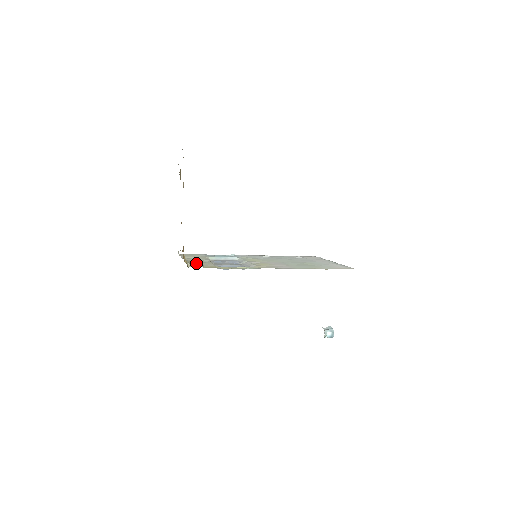
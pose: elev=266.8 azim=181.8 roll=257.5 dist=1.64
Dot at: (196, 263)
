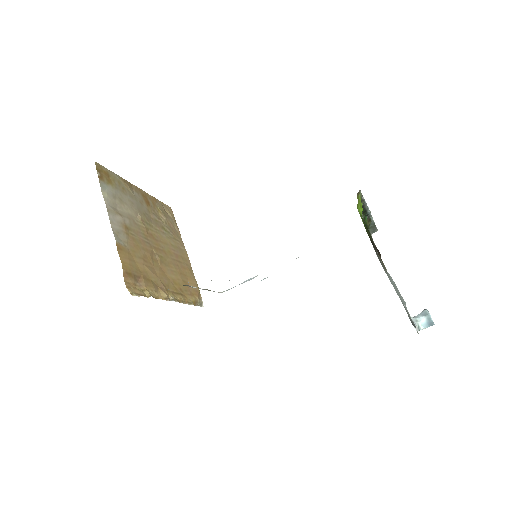
Dot at: occluded
